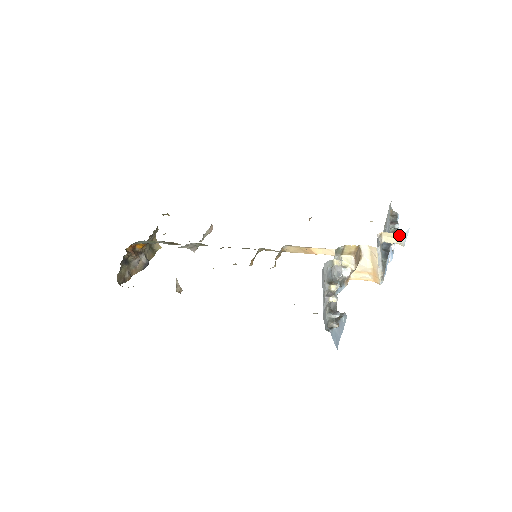
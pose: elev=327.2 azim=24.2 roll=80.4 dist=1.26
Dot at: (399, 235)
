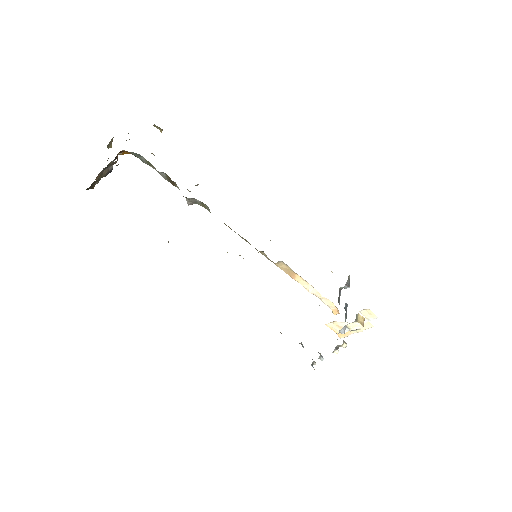
Dot at: (376, 316)
